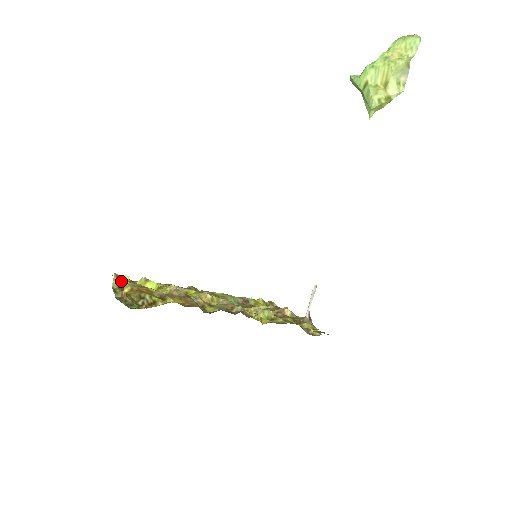
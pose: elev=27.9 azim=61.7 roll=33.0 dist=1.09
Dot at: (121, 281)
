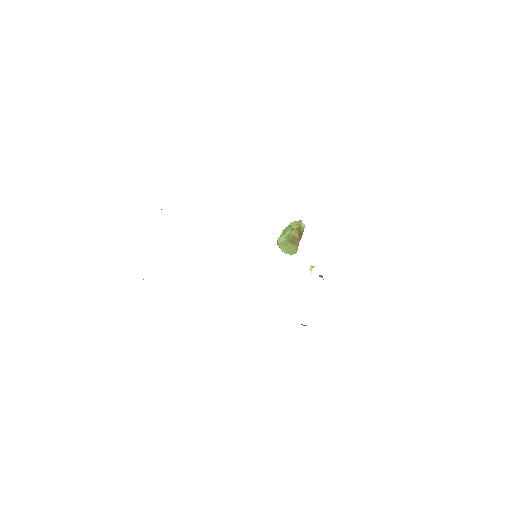
Dot at: occluded
